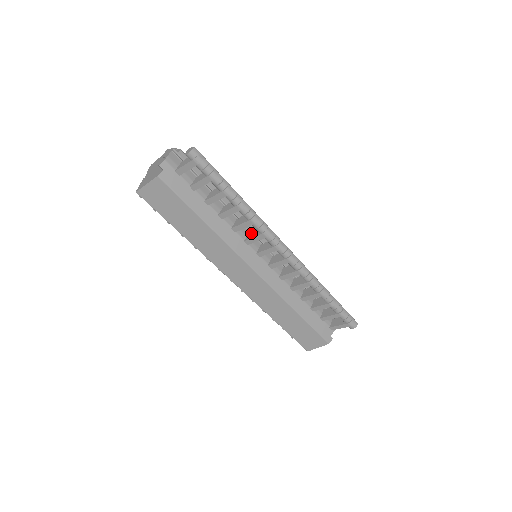
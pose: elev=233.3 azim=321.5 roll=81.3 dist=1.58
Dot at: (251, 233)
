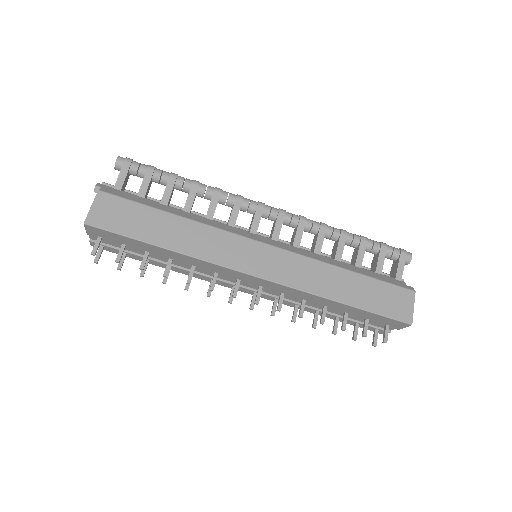
Dot at: occluded
